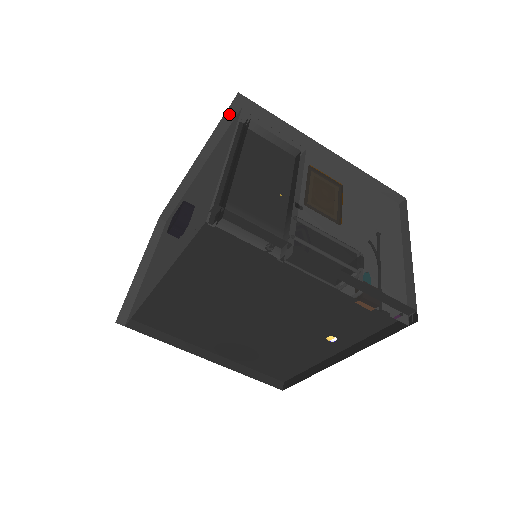
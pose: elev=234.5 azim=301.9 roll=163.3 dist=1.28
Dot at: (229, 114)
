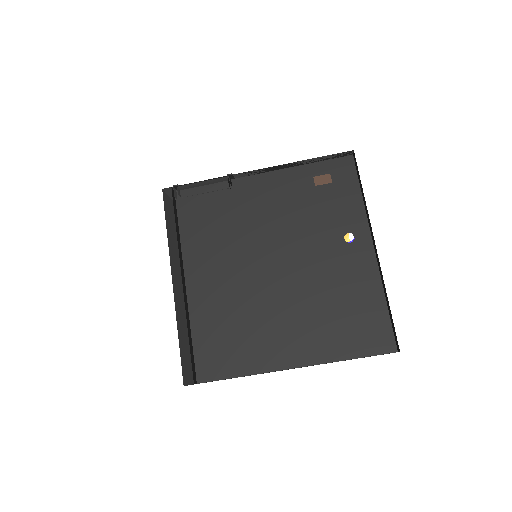
Dot at: occluded
